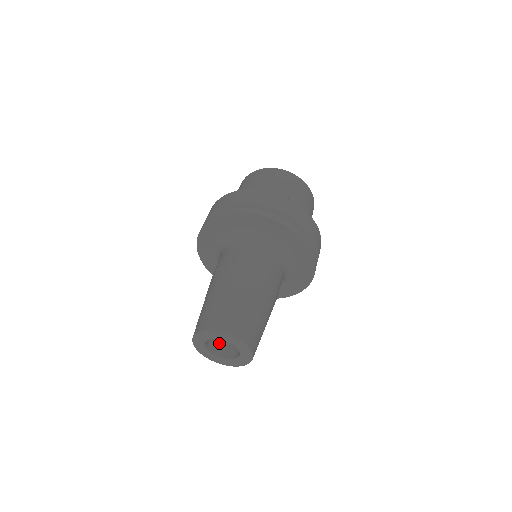
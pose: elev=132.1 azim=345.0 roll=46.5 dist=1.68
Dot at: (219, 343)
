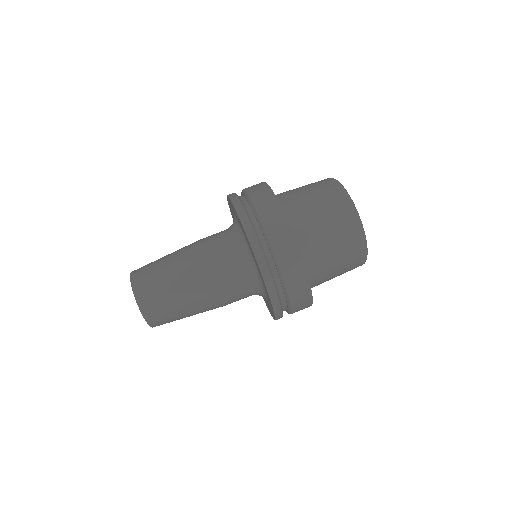
Dot at: occluded
